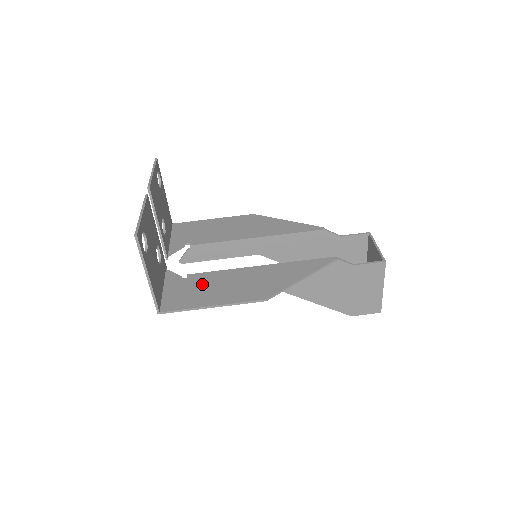
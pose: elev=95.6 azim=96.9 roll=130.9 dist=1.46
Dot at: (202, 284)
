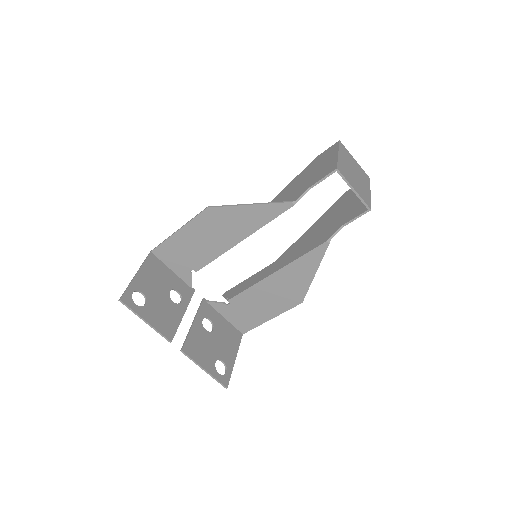
Dot at: (246, 306)
